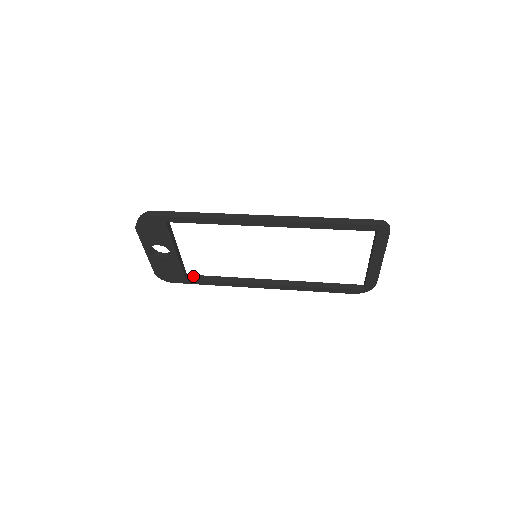
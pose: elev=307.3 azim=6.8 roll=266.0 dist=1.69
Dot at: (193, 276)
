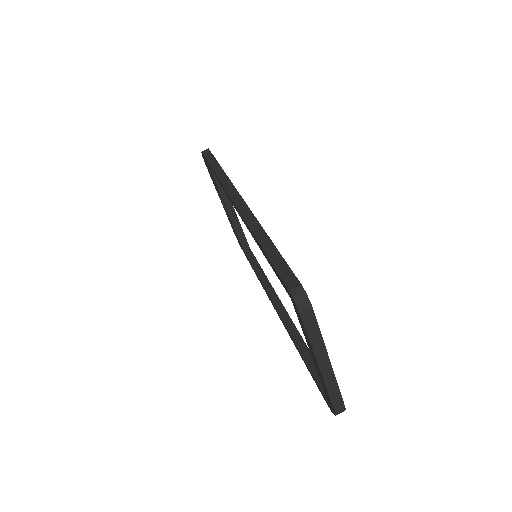
Dot at: (251, 253)
